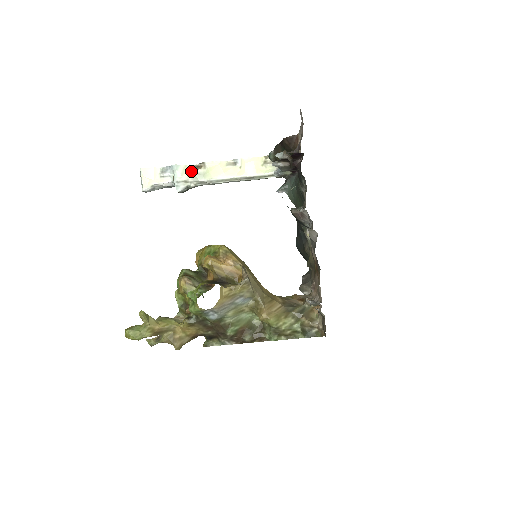
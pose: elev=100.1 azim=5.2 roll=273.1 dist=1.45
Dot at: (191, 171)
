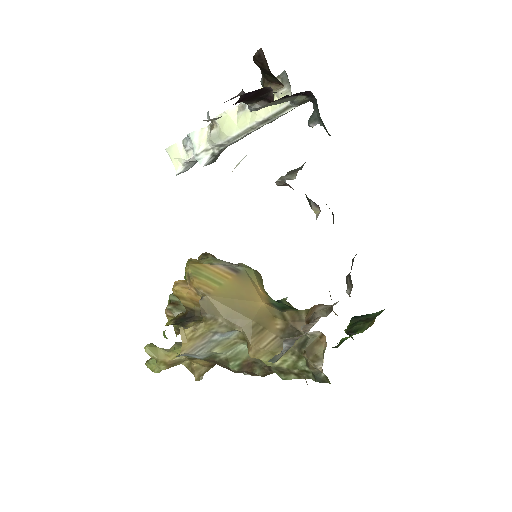
Dot at: (208, 134)
